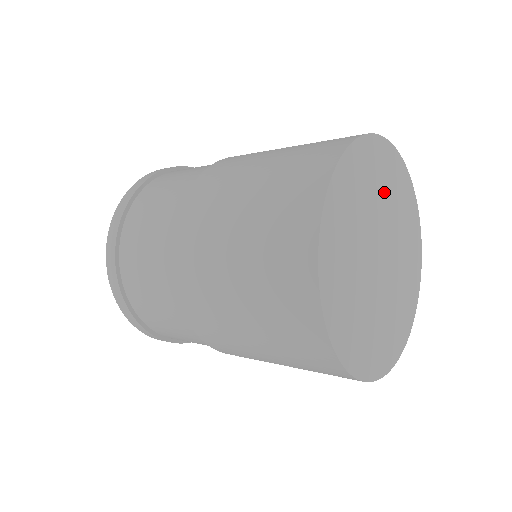
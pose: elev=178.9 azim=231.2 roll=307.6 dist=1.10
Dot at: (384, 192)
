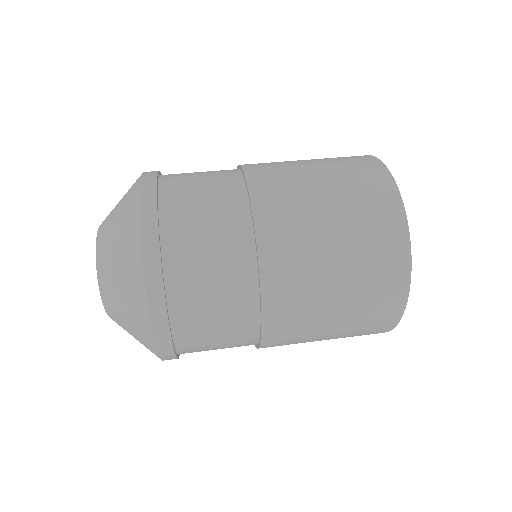
Dot at: occluded
